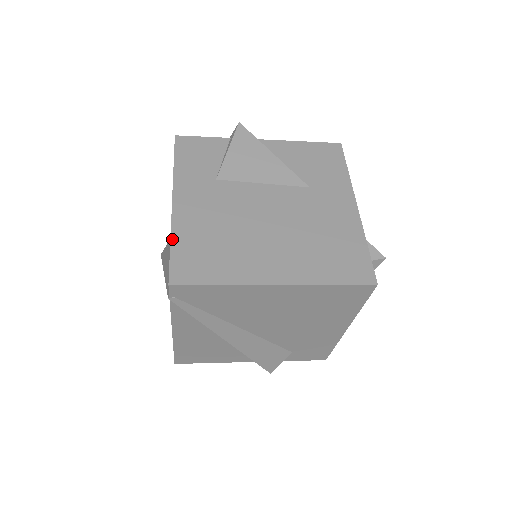
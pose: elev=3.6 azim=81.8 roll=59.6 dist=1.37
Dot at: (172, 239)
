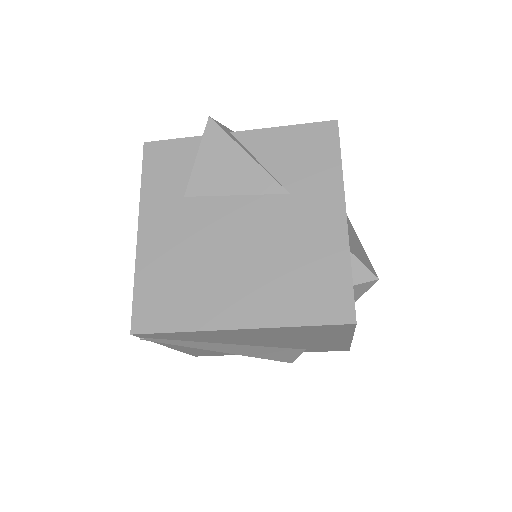
Dot at: (135, 279)
